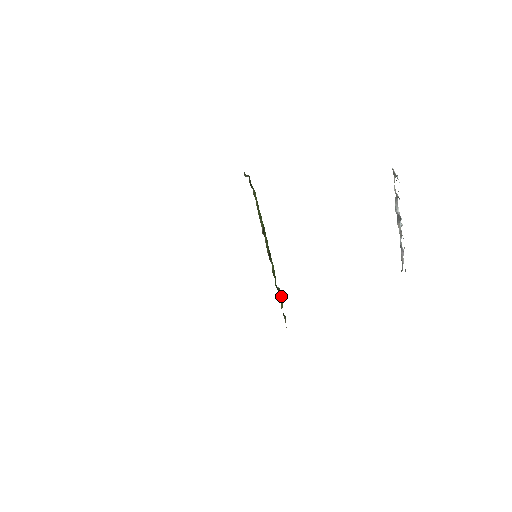
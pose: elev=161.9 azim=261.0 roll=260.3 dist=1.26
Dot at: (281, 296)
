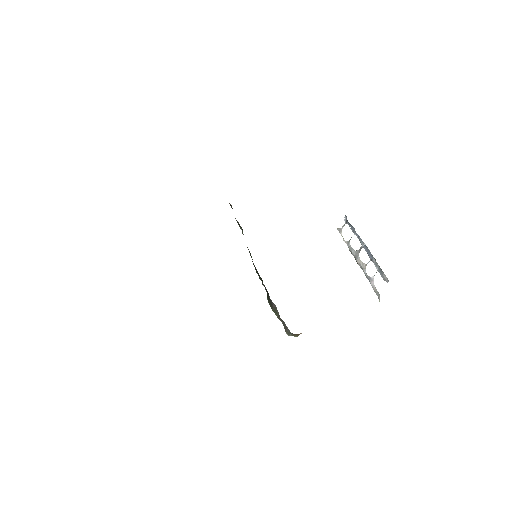
Dot at: occluded
